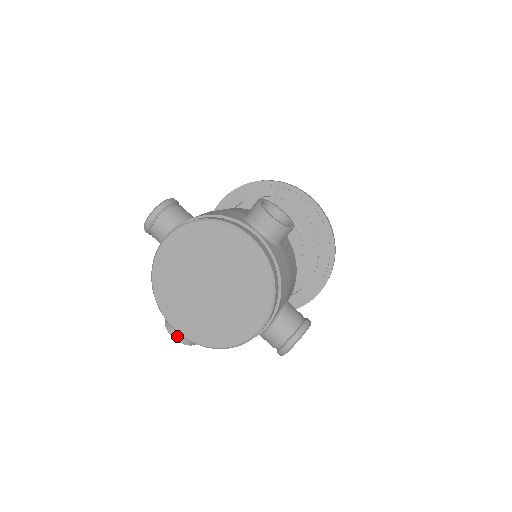
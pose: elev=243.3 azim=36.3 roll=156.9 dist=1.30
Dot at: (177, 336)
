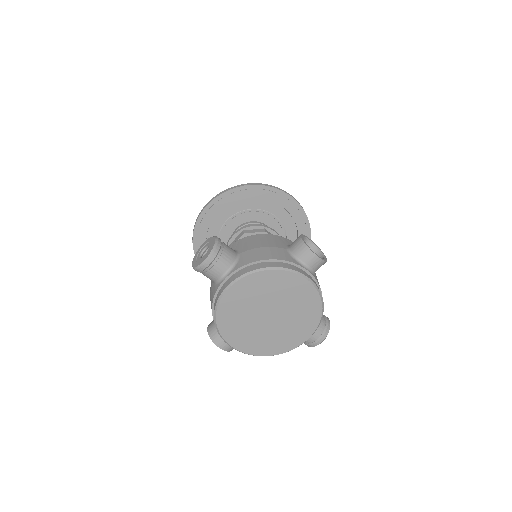
Dot at: (225, 348)
